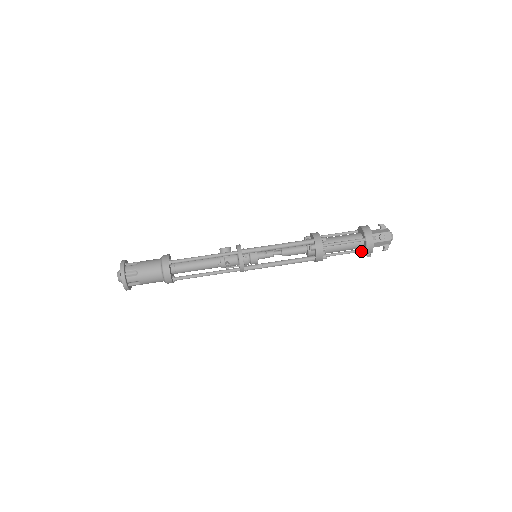
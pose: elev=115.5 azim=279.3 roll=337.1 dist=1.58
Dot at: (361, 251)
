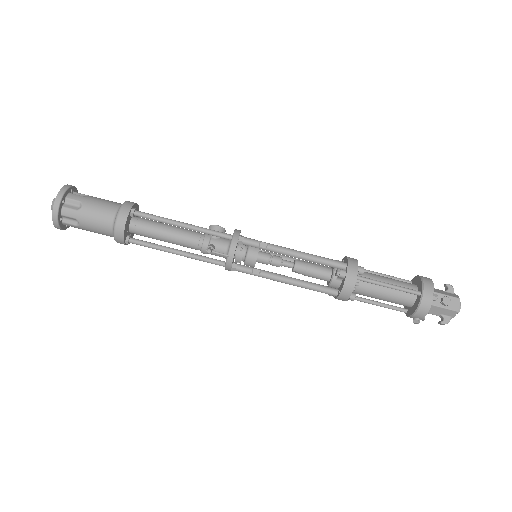
Dot at: (407, 312)
